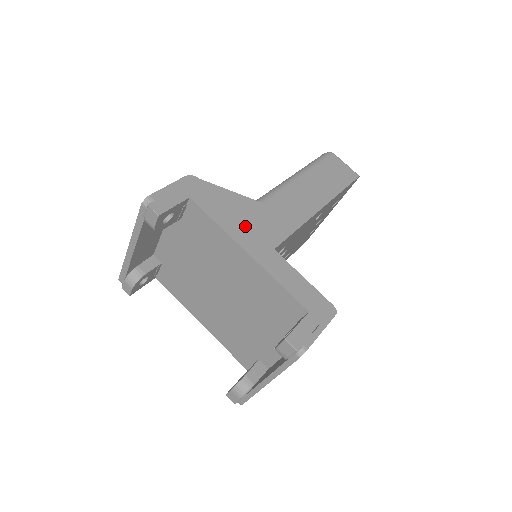
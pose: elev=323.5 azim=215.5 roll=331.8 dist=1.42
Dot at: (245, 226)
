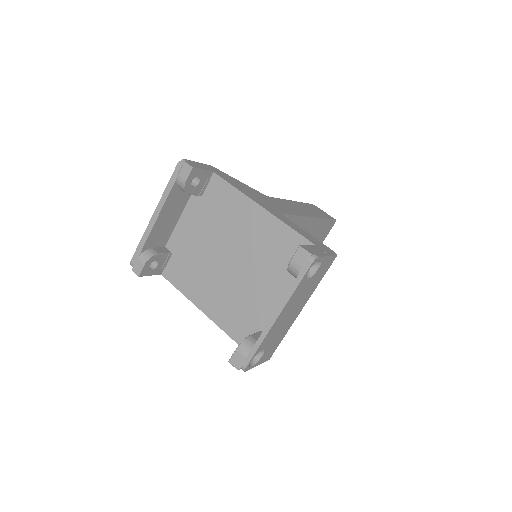
Dot at: (257, 197)
